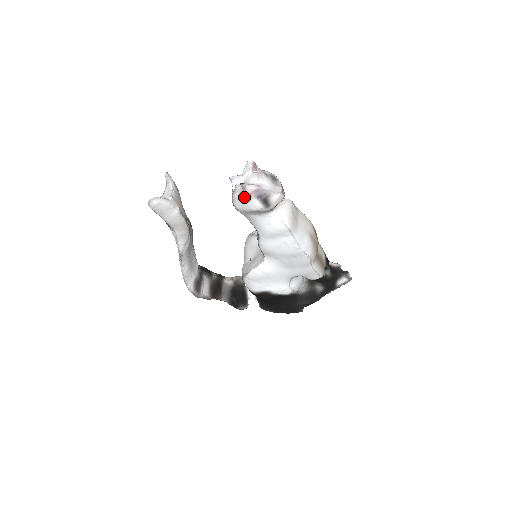
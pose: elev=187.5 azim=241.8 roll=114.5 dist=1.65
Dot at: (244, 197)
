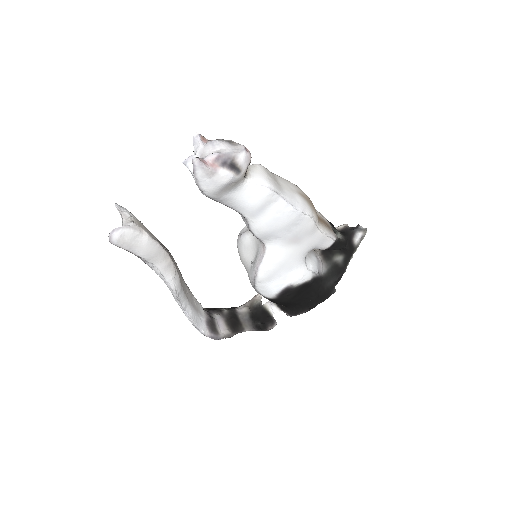
Dot at: (208, 171)
